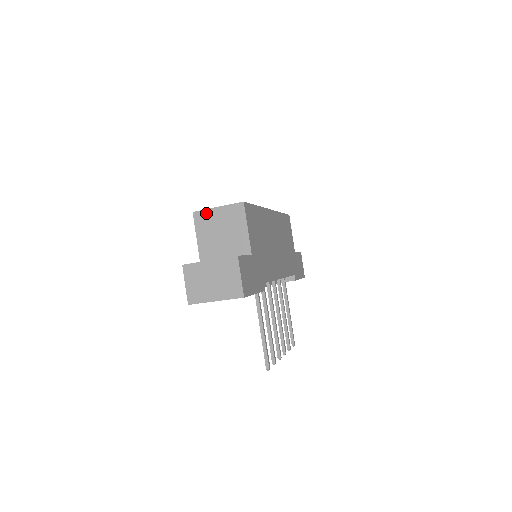
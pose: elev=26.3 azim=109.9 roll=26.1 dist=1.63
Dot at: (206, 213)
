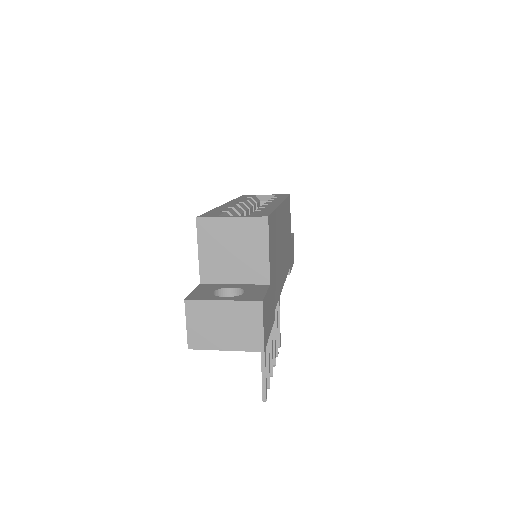
Dot at: (214, 222)
